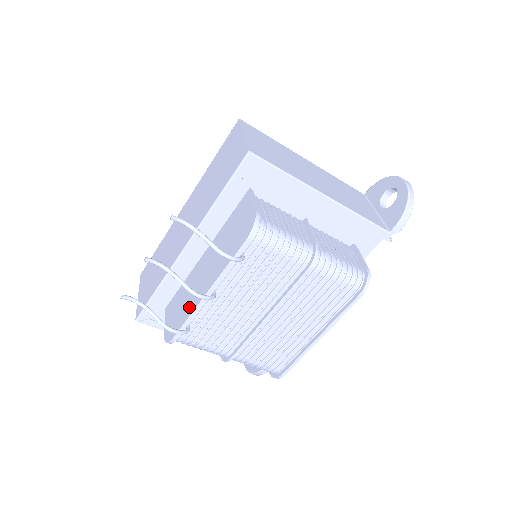
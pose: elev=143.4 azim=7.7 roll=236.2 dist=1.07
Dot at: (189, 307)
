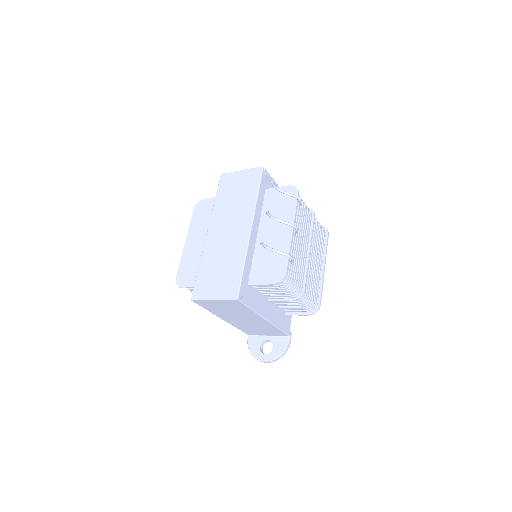
Dot at: (283, 251)
